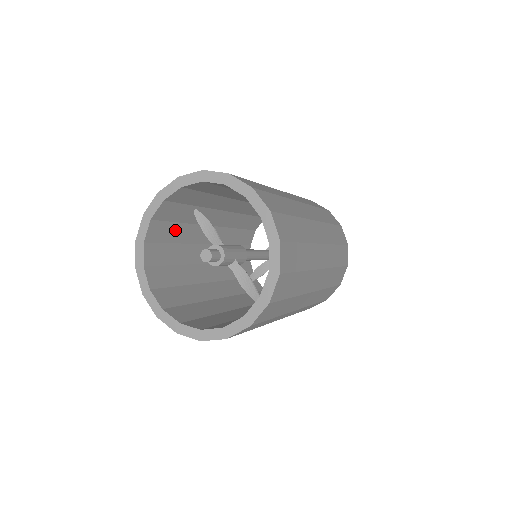
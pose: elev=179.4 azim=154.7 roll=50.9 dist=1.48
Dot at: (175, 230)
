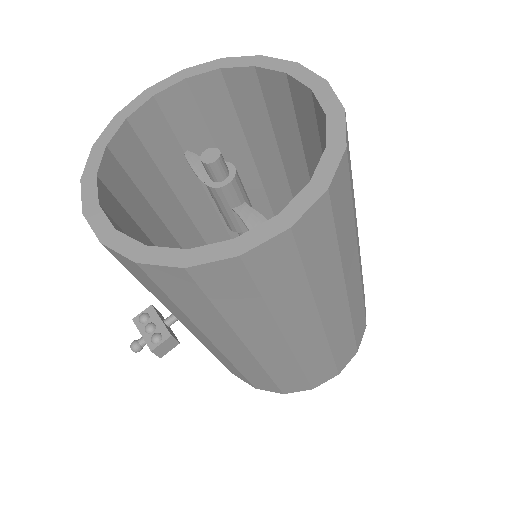
Dot at: (150, 176)
